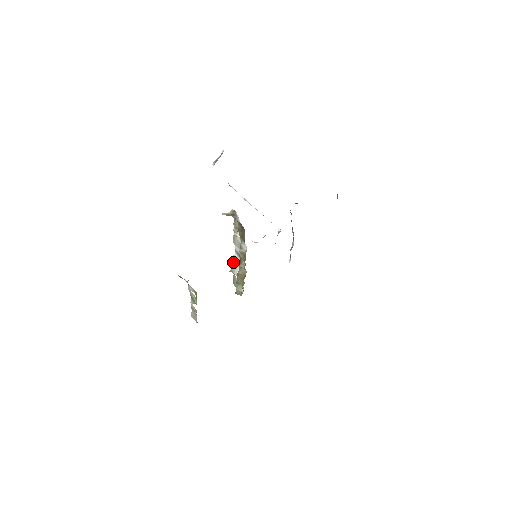
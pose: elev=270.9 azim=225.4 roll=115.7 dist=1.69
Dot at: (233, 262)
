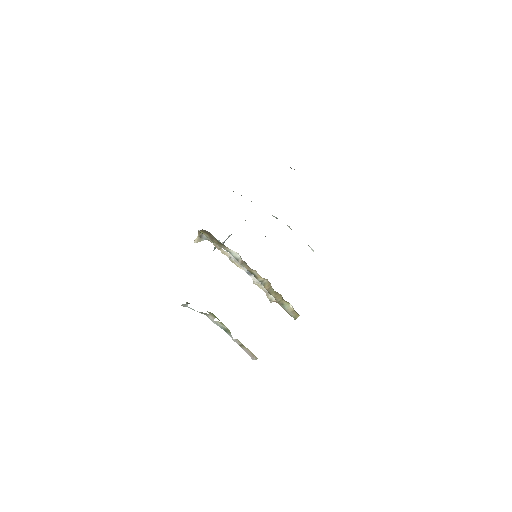
Dot at: occluded
